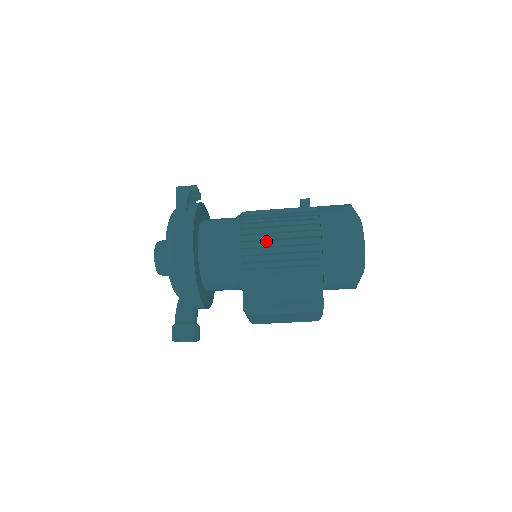
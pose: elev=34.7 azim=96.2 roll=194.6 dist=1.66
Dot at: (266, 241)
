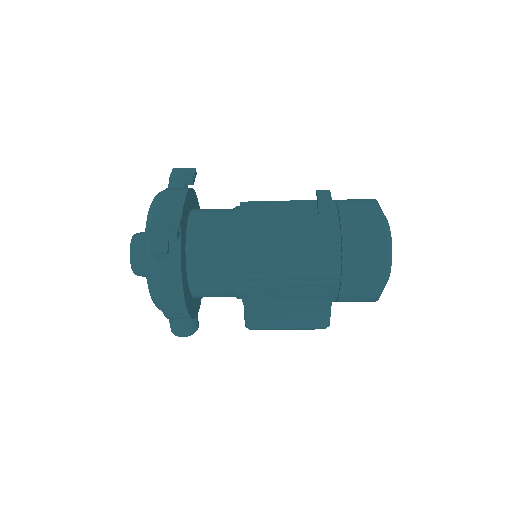
Dot at: (273, 286)
